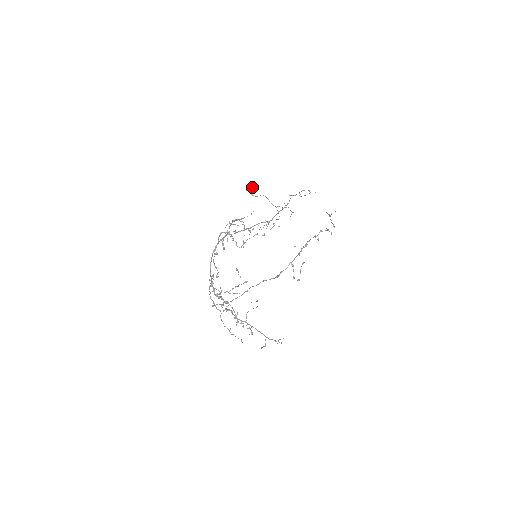
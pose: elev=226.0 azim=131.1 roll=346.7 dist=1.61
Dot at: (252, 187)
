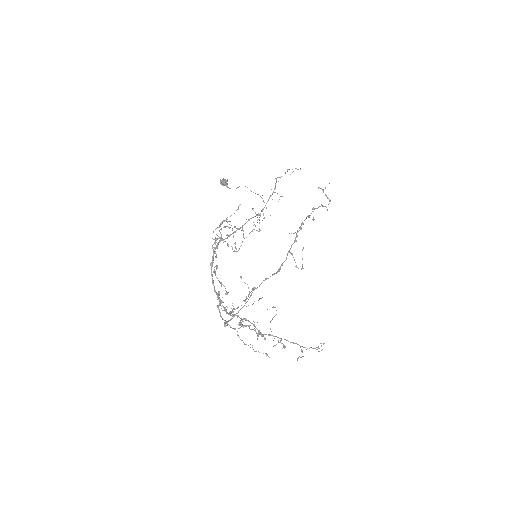
Dot at: occluded
